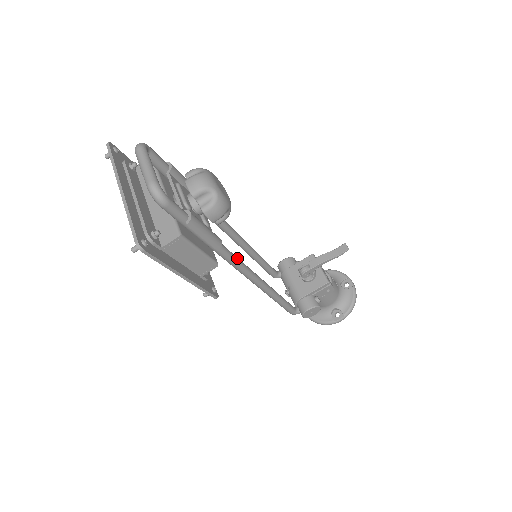
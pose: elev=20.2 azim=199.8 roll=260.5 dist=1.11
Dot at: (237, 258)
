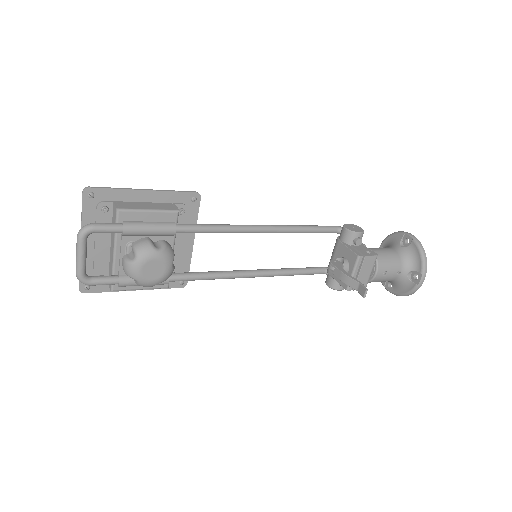
Dot at: (200, 278)
